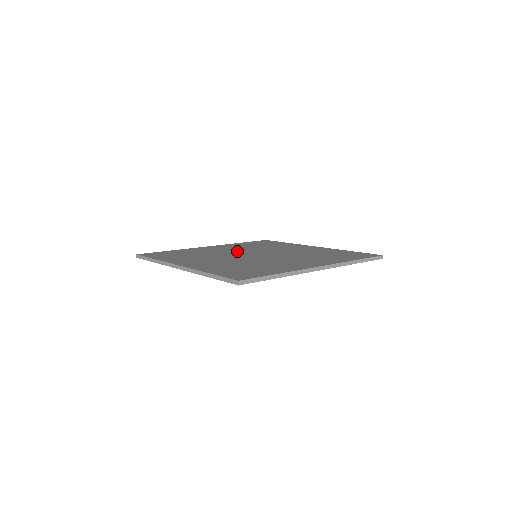
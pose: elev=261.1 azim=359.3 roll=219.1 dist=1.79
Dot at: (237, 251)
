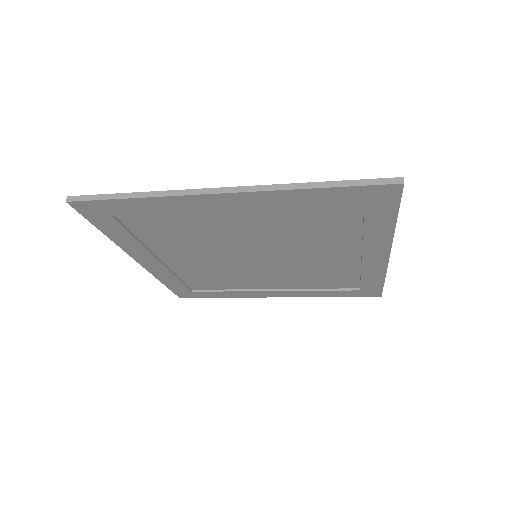
Dot at: occluded
